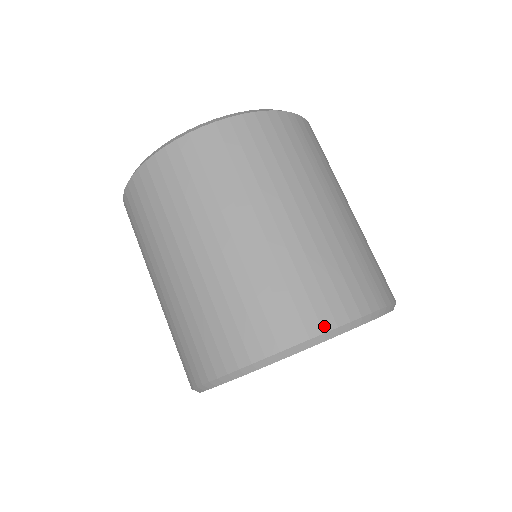
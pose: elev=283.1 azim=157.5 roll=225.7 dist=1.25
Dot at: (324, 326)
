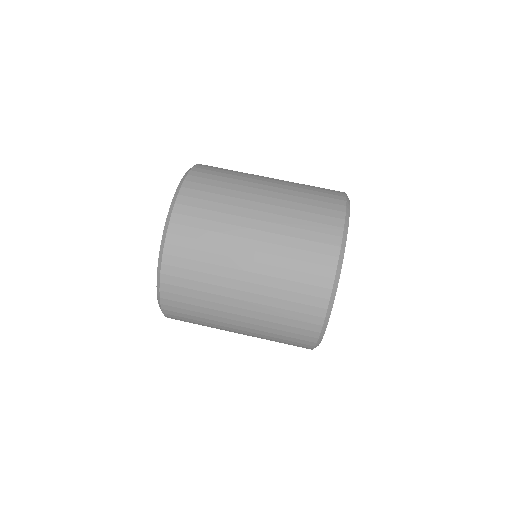
Dot at: (342, 199)
